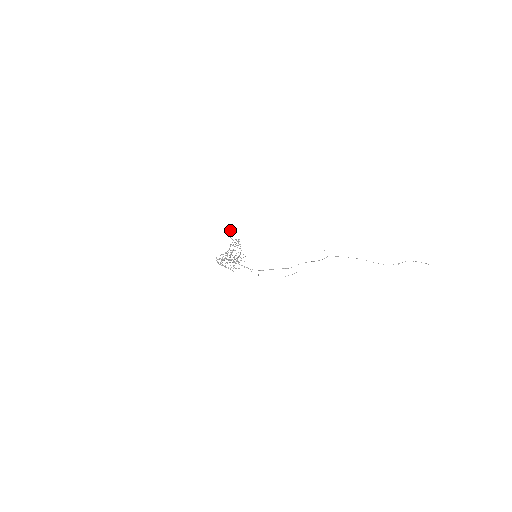
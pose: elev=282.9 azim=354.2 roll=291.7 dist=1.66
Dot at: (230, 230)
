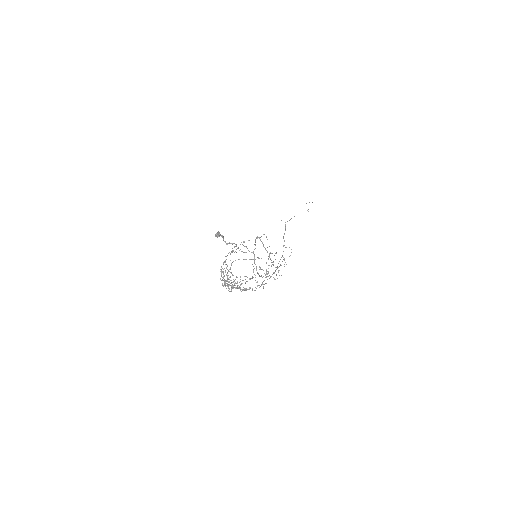
Dot at: (218, 232)
